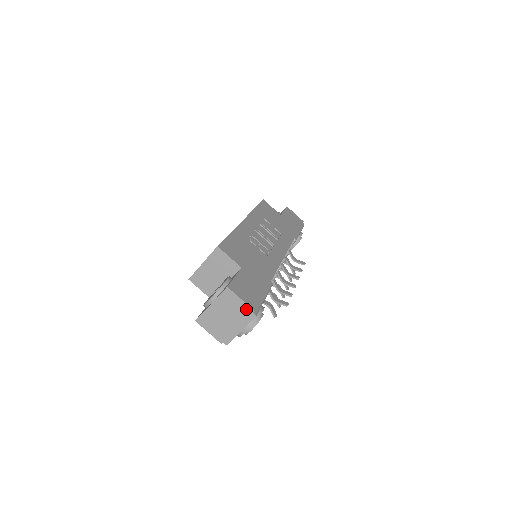
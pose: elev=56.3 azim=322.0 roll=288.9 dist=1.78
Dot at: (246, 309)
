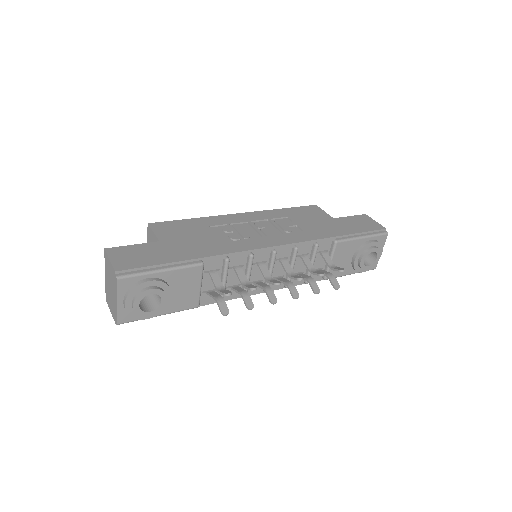
Dot at: (113, 271)
